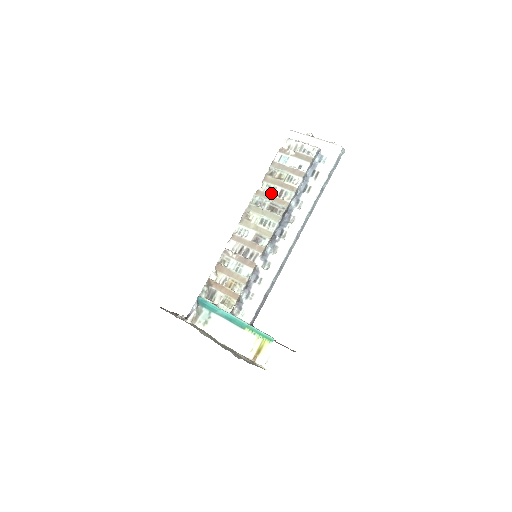
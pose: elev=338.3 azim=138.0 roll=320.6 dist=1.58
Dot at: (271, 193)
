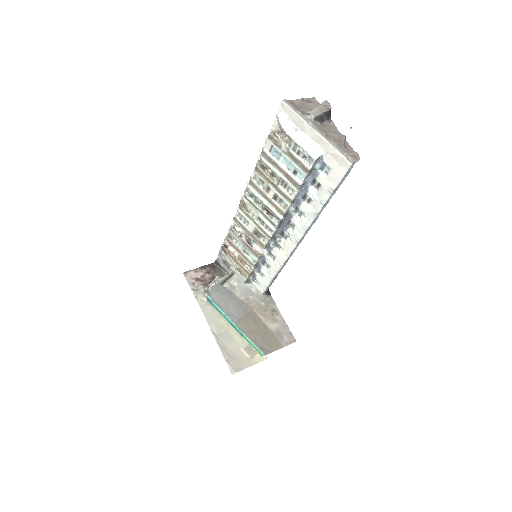
Dot at: (265, 191)
